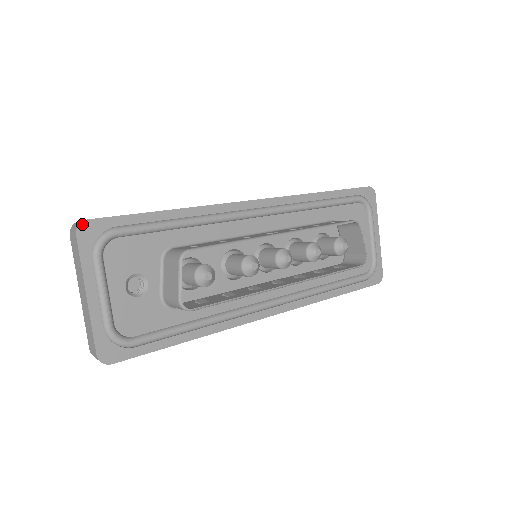
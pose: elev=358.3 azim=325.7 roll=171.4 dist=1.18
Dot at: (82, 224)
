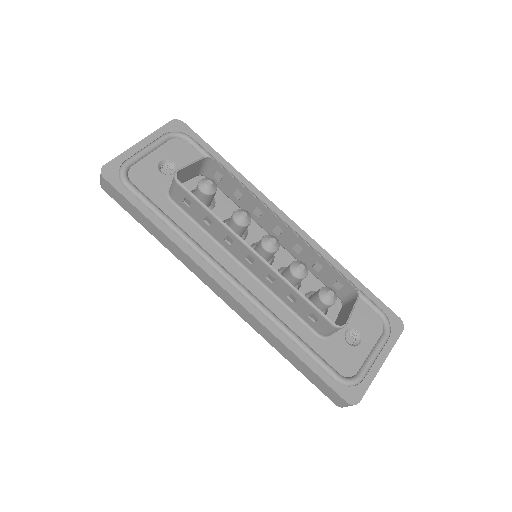
Dot at: (179, 121)
